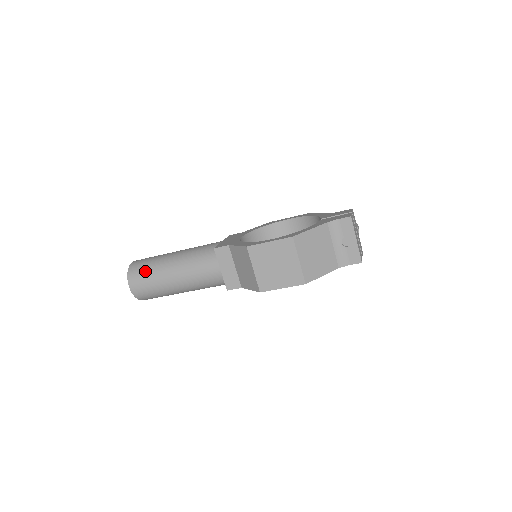
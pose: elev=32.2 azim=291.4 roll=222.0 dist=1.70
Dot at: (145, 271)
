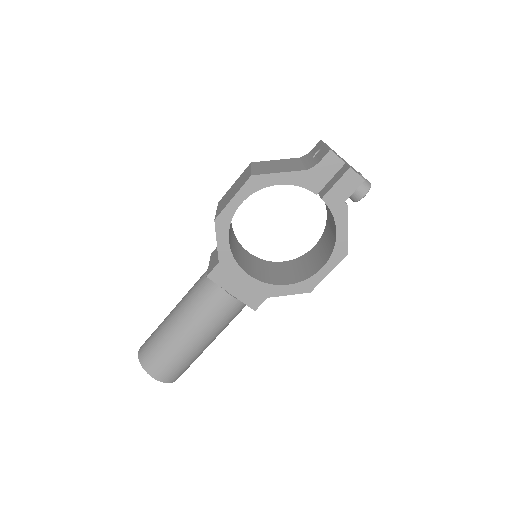
Dot at: occluded
